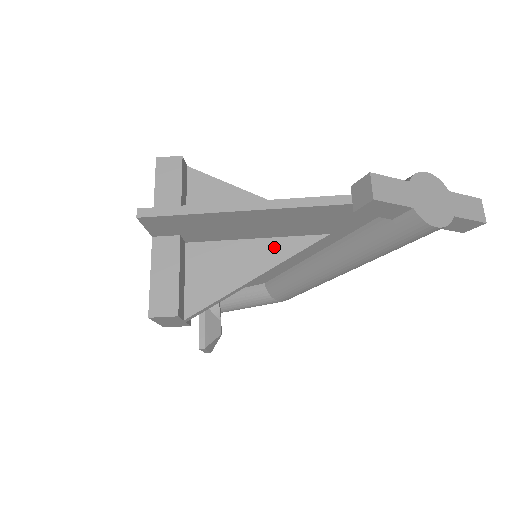
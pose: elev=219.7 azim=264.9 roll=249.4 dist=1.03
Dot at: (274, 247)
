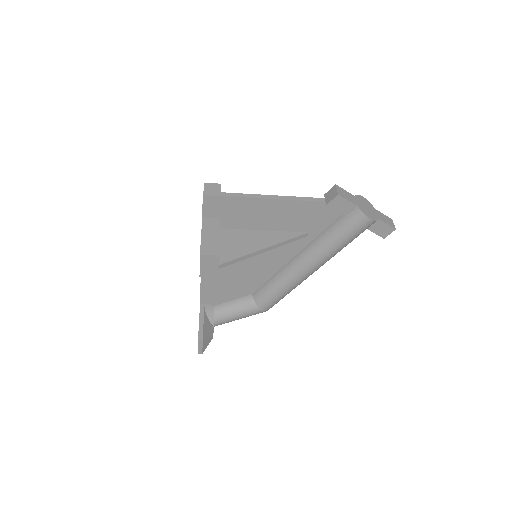
Dot at: (275, 235)
